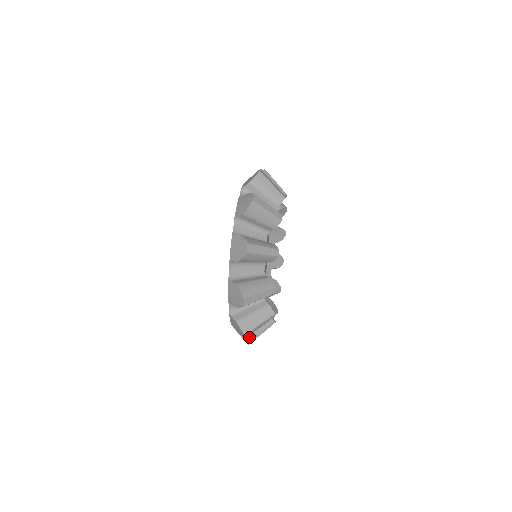
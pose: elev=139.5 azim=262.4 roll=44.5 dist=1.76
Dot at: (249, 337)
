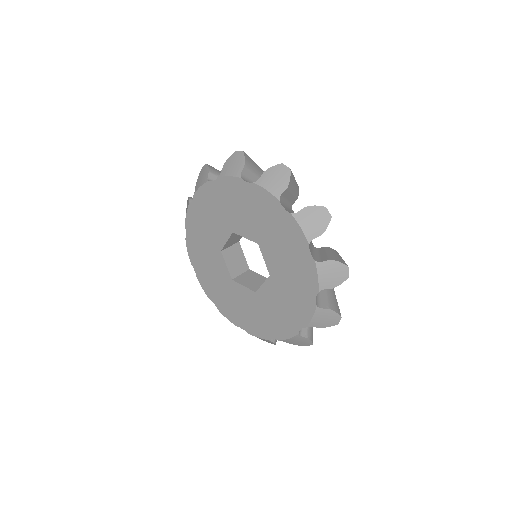
Dot at: (338, 260)
